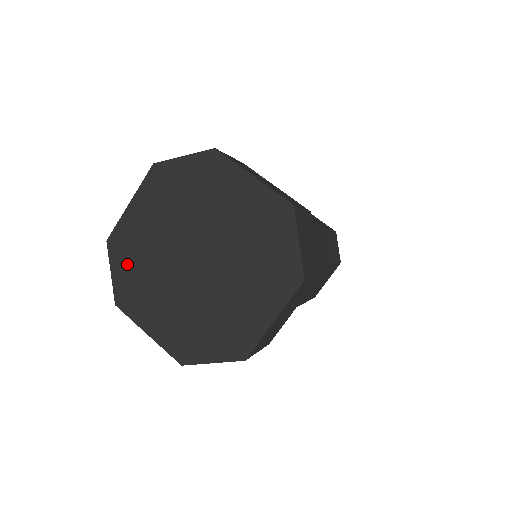
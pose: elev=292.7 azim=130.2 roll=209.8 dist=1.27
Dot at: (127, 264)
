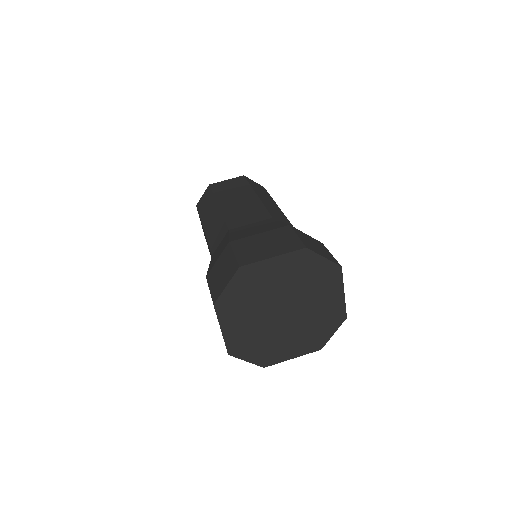
Dot at: (251, 350)
